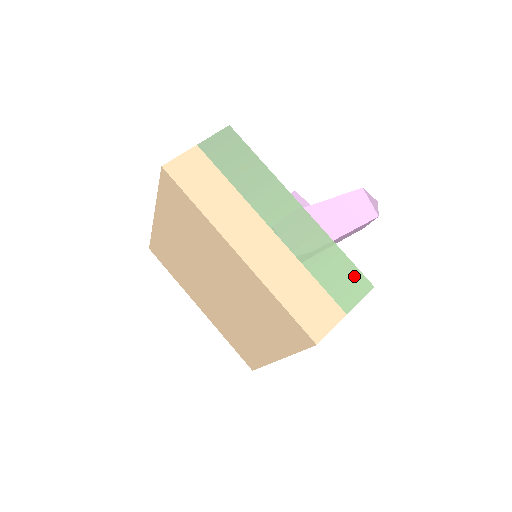
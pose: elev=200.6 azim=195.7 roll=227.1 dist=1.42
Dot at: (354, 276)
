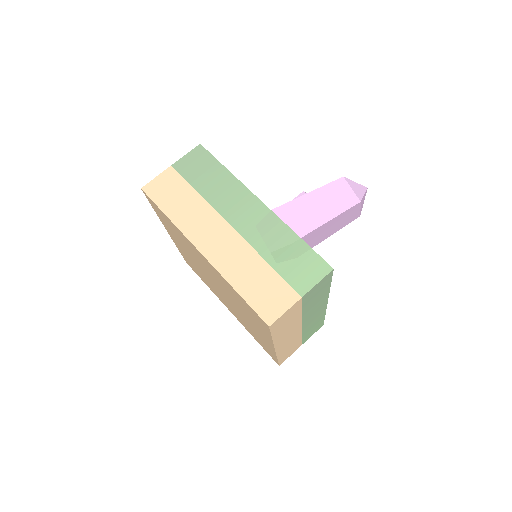
Dot at: (312, 261)
